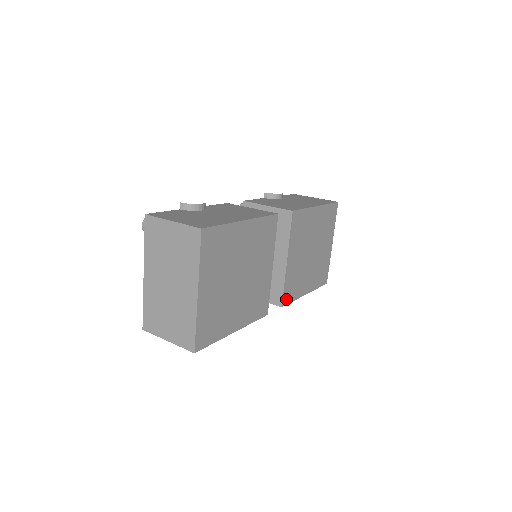
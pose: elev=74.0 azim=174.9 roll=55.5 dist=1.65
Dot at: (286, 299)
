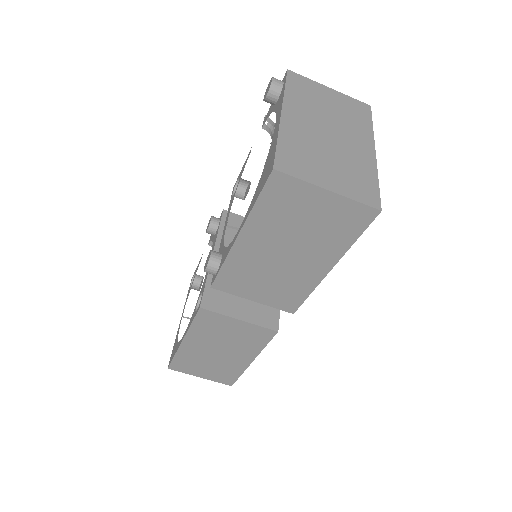
Dot at: occluded
